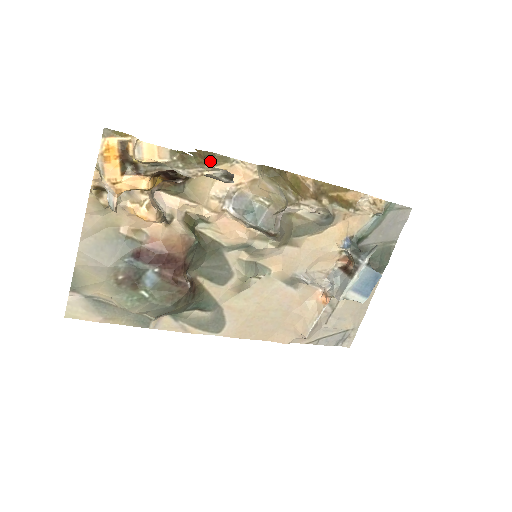
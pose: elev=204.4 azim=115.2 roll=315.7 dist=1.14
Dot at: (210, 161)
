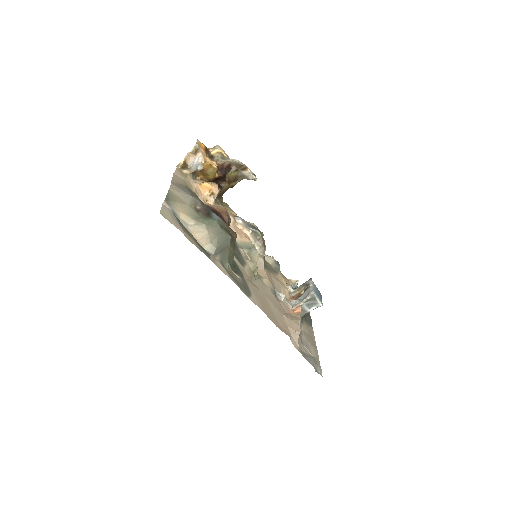
Dot at: (221, 201)
